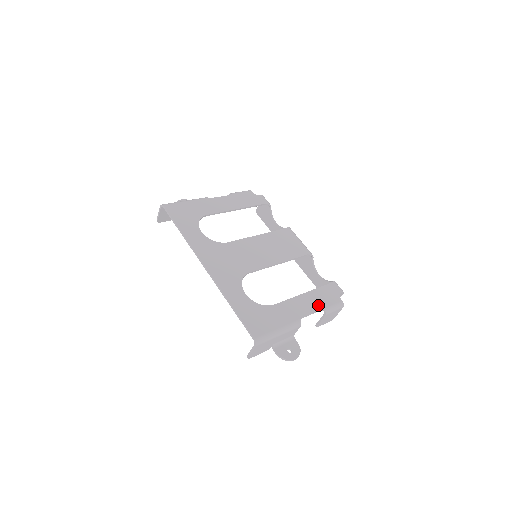
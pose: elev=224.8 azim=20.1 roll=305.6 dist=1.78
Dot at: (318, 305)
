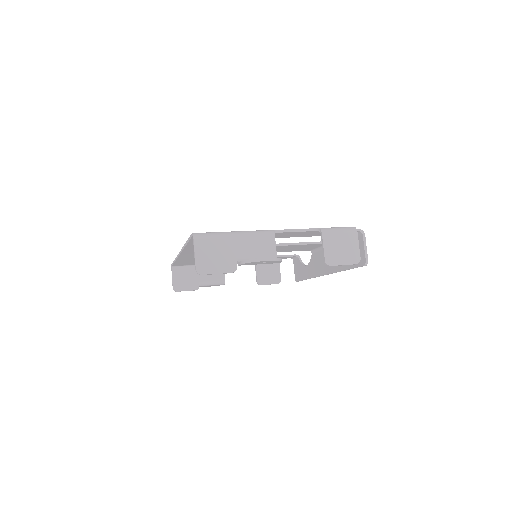
Dot at: occluded
